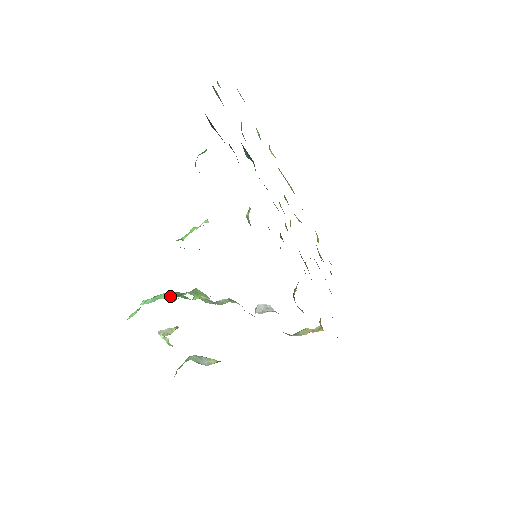
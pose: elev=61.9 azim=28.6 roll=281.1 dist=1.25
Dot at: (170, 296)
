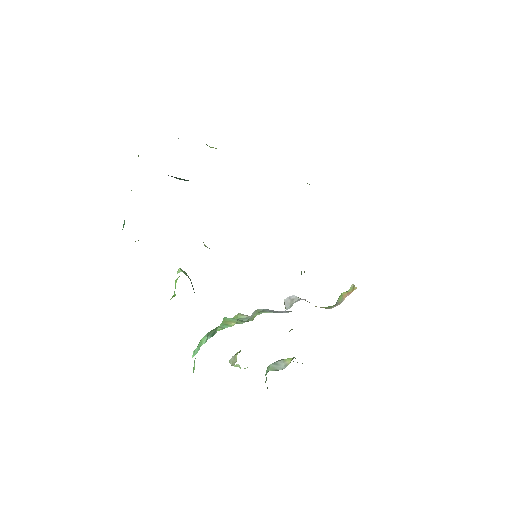
Dot at: (207, 339)
